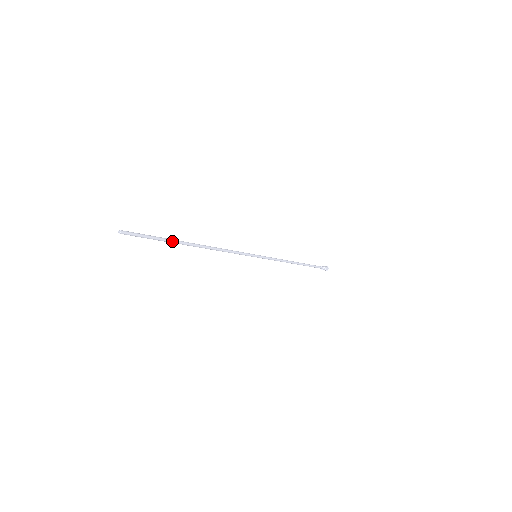
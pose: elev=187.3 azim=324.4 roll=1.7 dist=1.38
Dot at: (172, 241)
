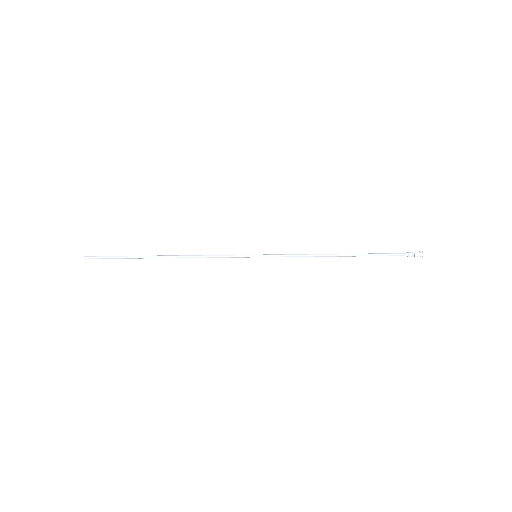
Dot at: (135, 257)
